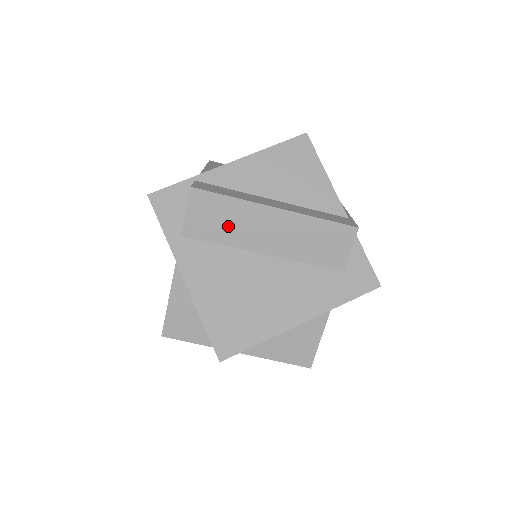
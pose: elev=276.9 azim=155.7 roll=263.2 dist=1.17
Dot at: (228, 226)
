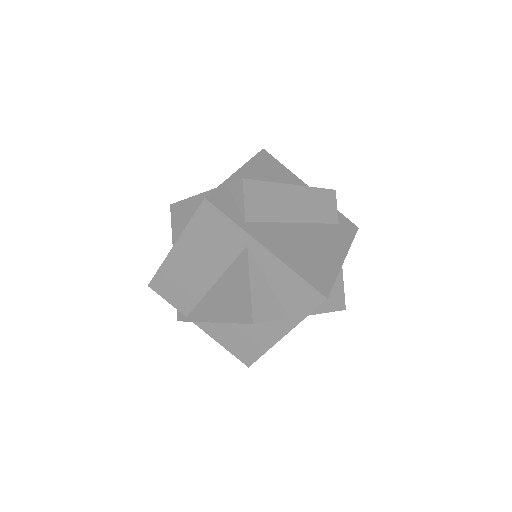
Dot at: (272, 206)
